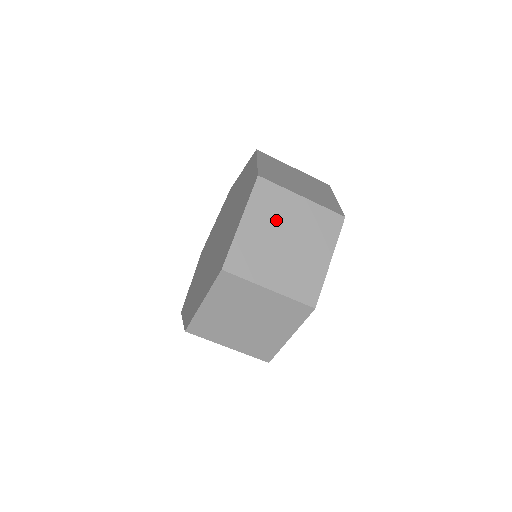
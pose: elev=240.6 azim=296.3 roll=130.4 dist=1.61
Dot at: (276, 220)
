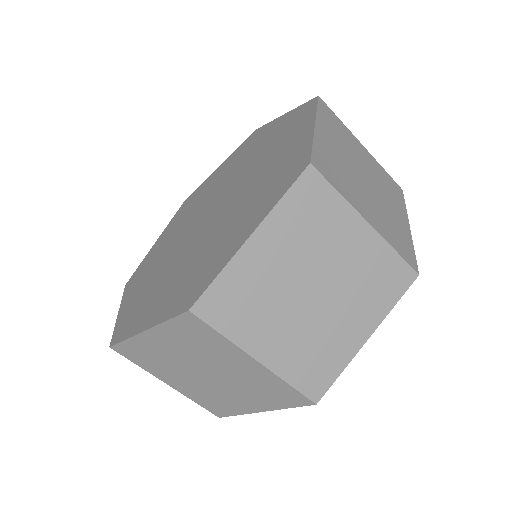
Dot at: (311, 250)
